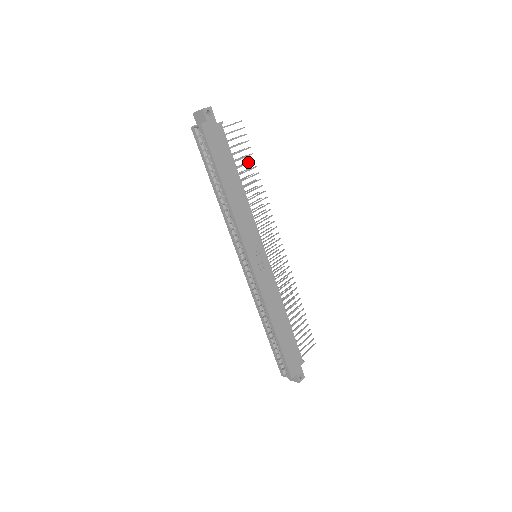
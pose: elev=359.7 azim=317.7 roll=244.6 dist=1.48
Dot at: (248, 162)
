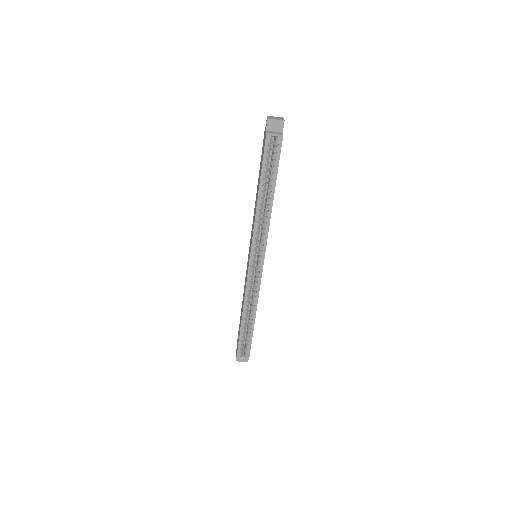
Dot at: occluded
